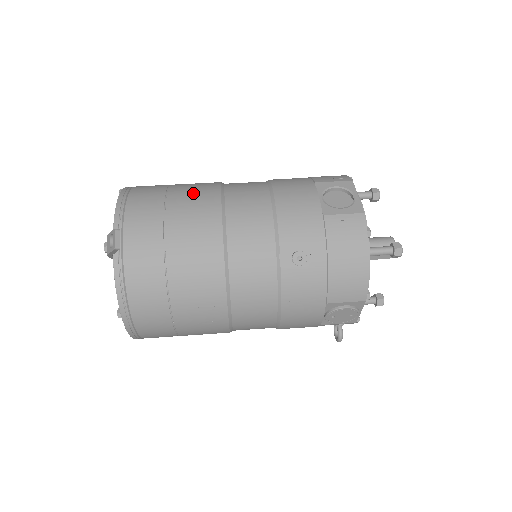
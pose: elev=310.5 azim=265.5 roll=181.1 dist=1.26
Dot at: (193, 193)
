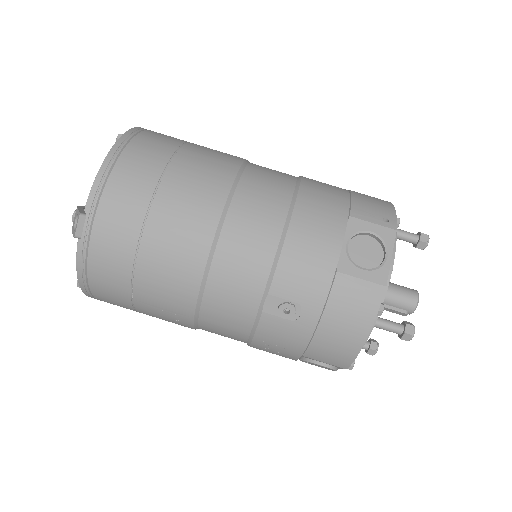
Dot at: (197, 179)
